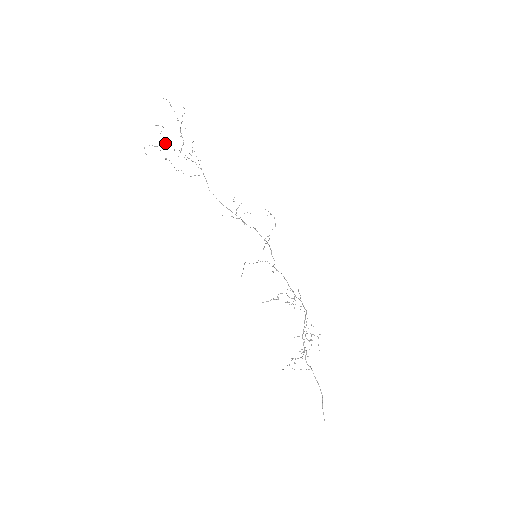
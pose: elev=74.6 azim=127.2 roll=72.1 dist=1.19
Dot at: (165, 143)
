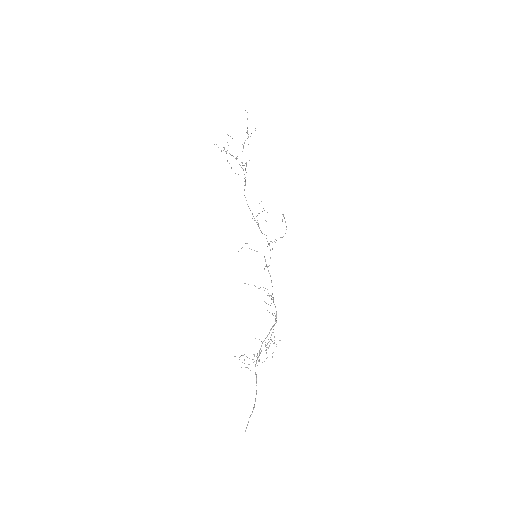
Dot at: occluded
